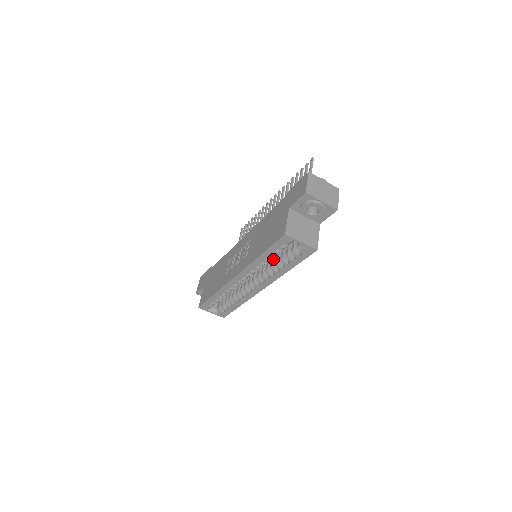
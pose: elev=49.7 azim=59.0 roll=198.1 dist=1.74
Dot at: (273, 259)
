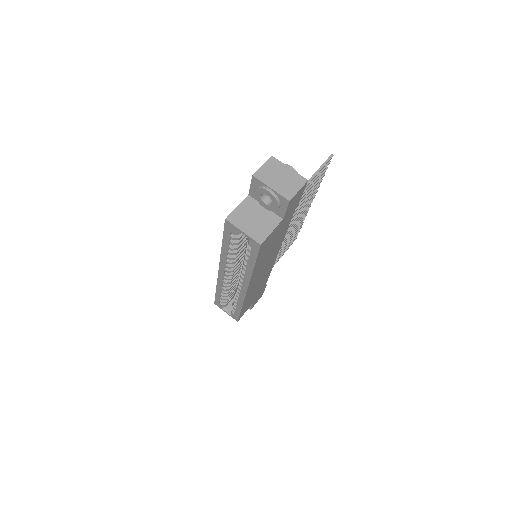
Dot at: occluded
